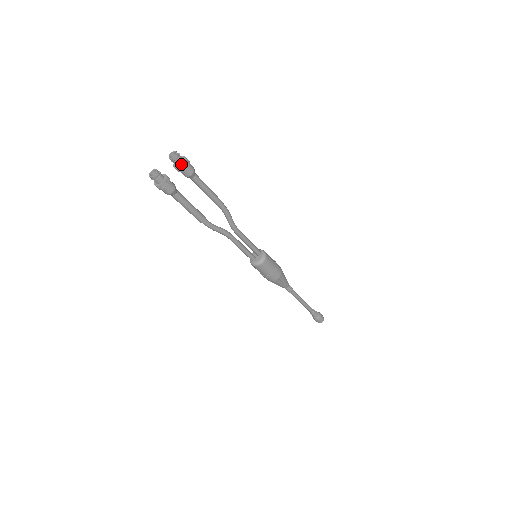
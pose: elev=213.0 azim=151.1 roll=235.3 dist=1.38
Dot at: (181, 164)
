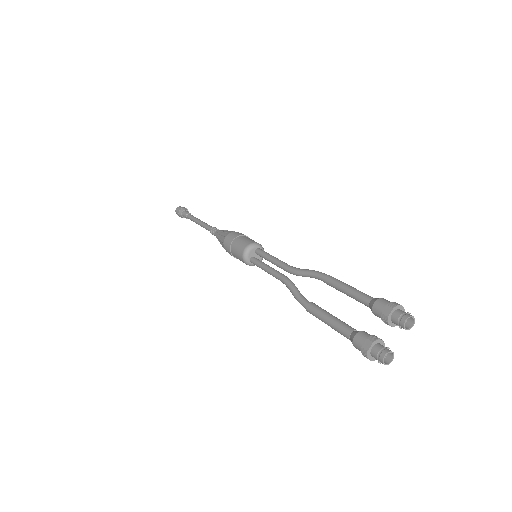
Dot at: occluded
